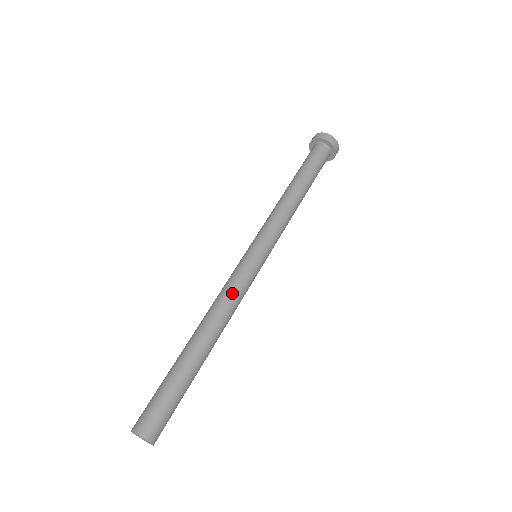
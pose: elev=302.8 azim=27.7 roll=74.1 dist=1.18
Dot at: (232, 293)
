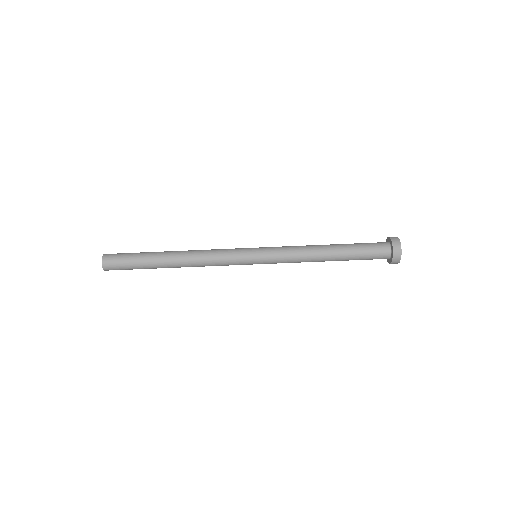
Dot at: (215, 263)
